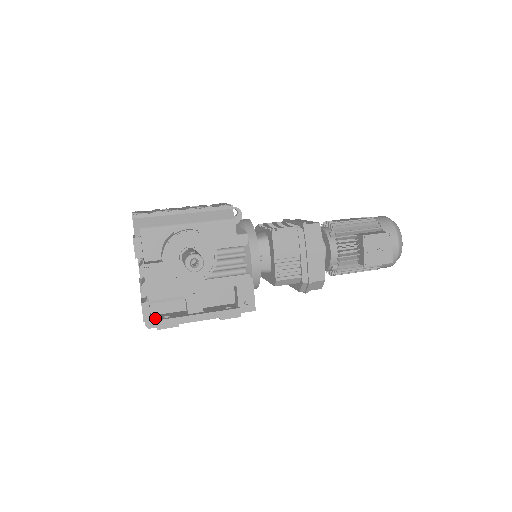
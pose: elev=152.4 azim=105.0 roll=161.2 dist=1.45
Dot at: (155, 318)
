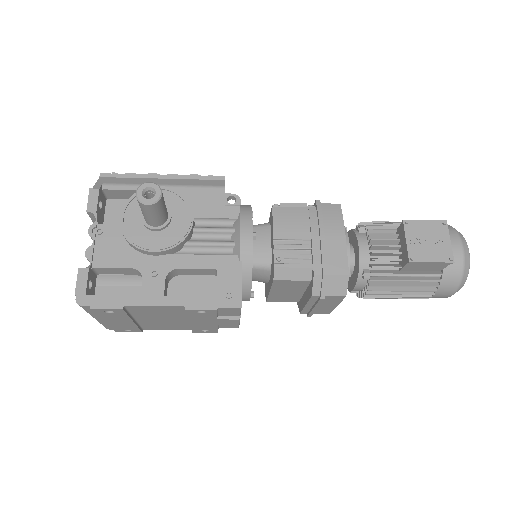
Dot at: occluded
